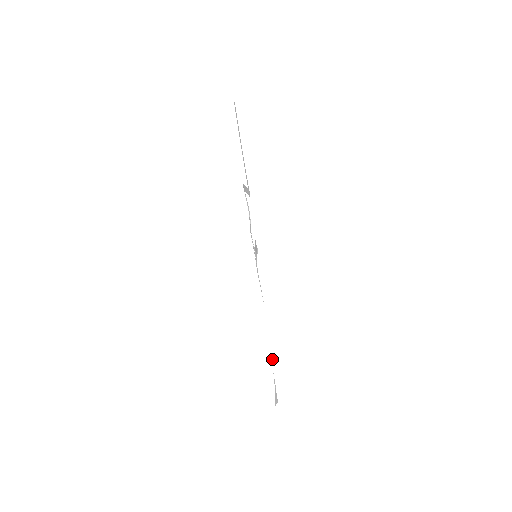
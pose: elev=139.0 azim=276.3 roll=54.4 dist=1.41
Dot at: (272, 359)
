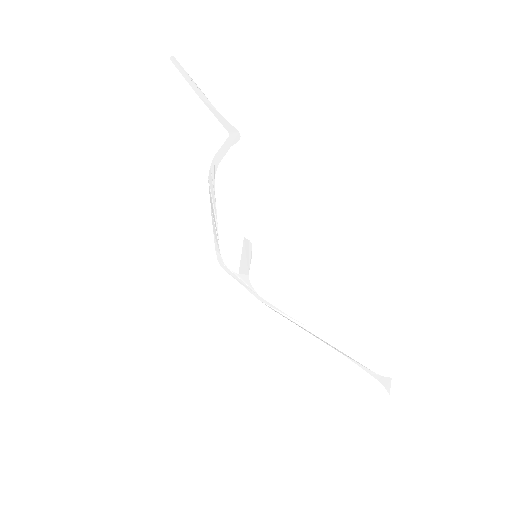
Dot at: (345, 353)
